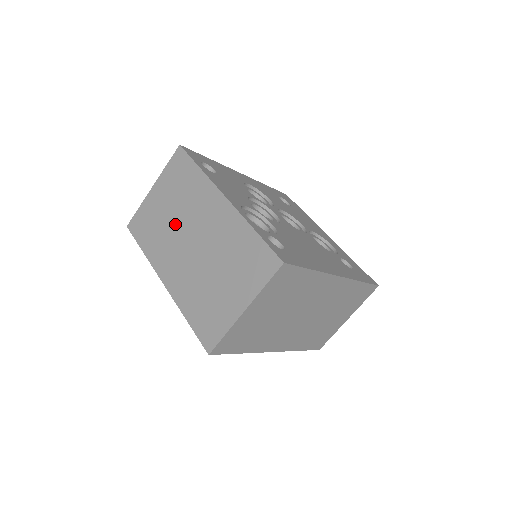
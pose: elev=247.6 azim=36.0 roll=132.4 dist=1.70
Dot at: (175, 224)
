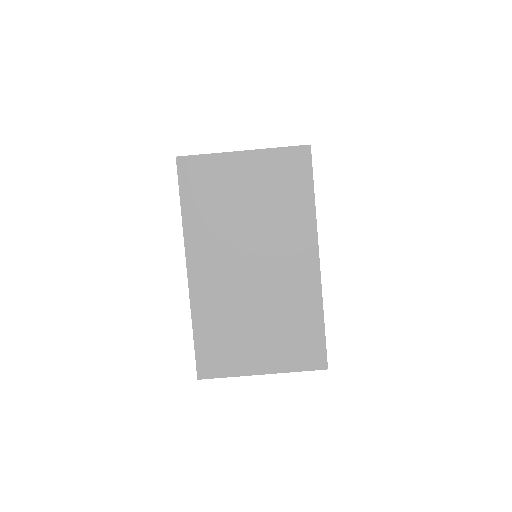
Dot at: (245, 225)
